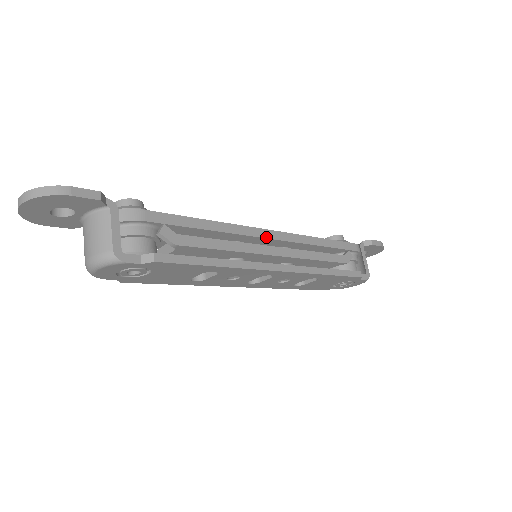
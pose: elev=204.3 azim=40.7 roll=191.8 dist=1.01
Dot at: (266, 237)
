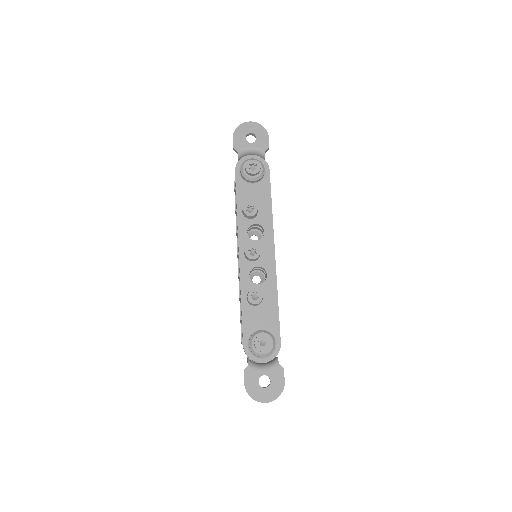
Dot at: (275, 260)
